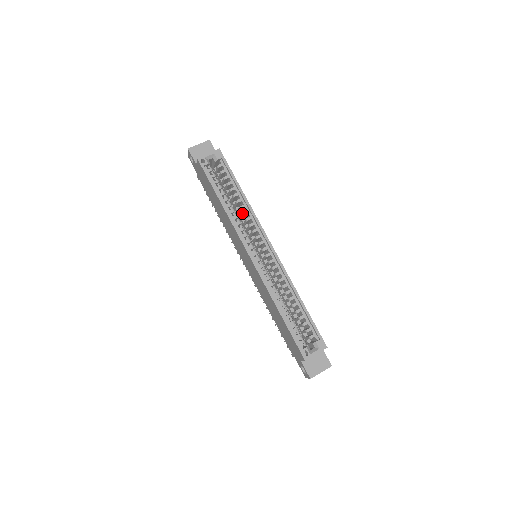
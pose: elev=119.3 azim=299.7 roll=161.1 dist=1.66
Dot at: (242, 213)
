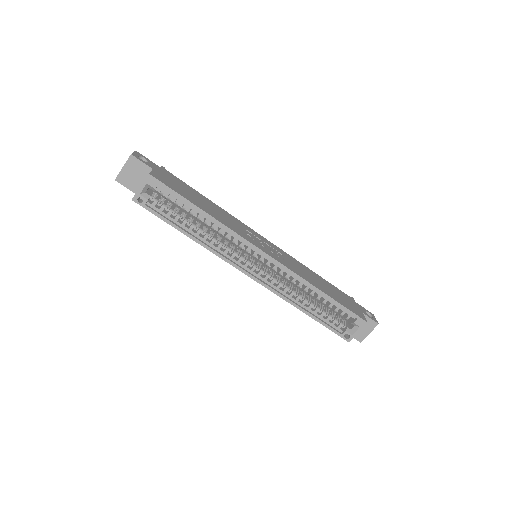
Dot at: occluded
